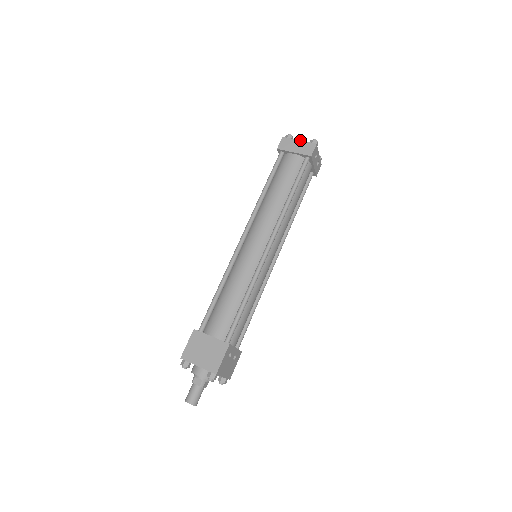
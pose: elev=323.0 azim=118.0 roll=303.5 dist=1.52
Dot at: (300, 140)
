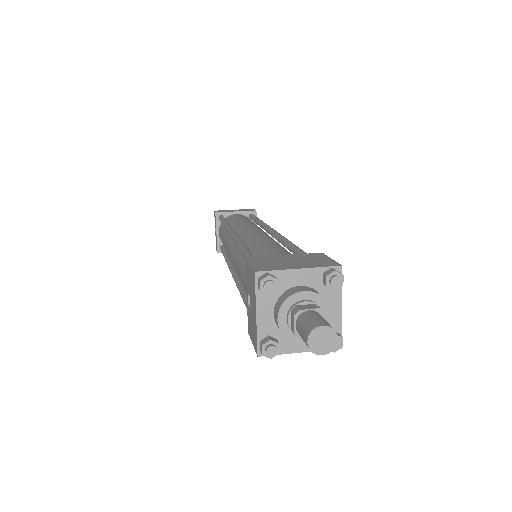
Dot at: occluded
